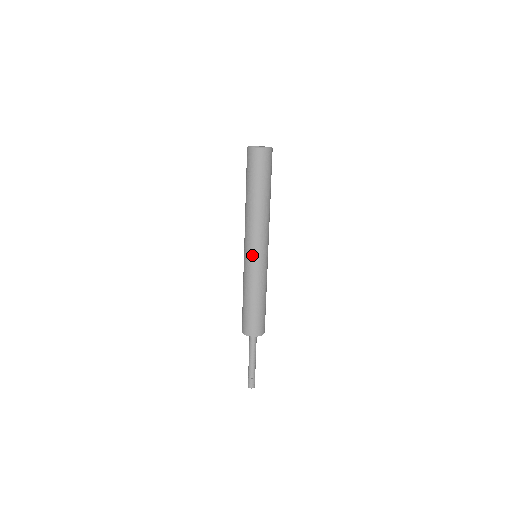
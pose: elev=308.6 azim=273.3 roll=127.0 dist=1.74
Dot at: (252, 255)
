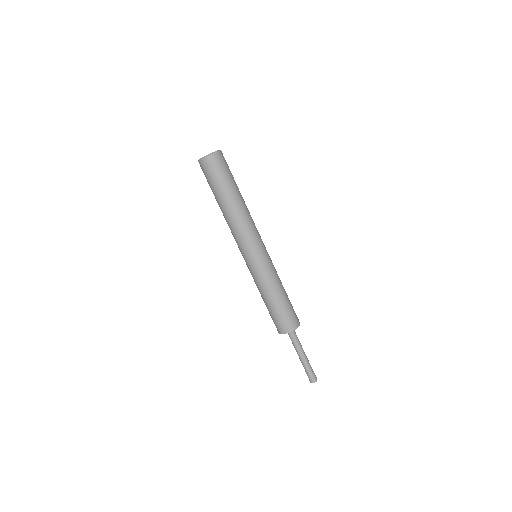
Dot at: (253, 256)
